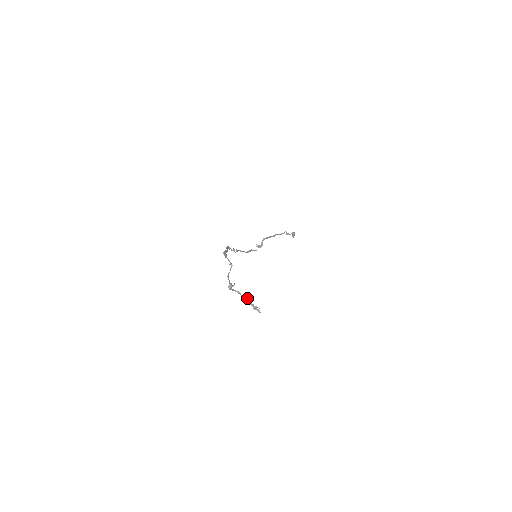
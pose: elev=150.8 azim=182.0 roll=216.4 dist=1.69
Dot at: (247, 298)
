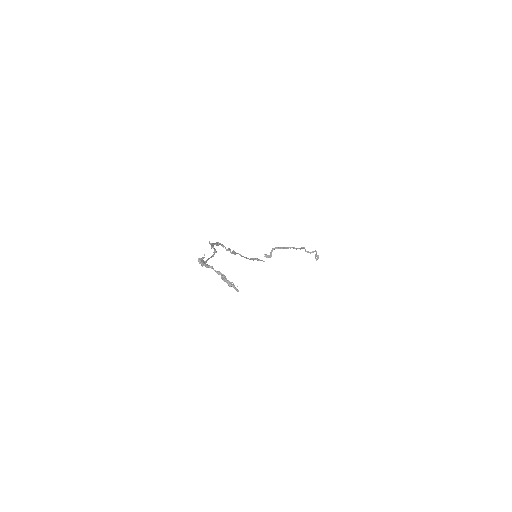
Dot at: (221, 274)
